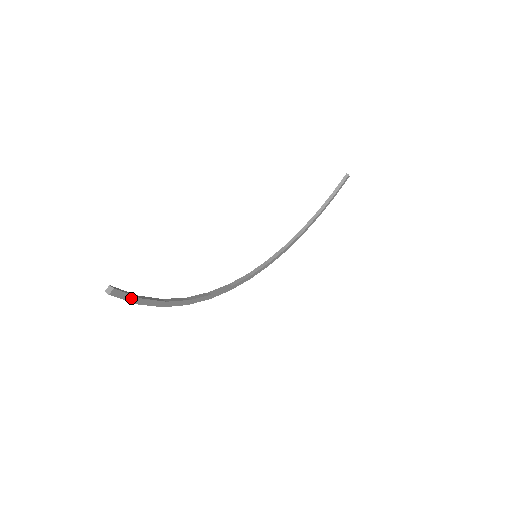
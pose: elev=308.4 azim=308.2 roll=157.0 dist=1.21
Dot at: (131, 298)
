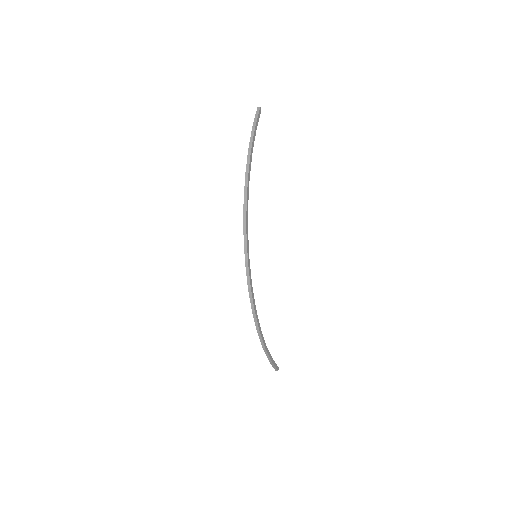
Dot at: (257, 123)
